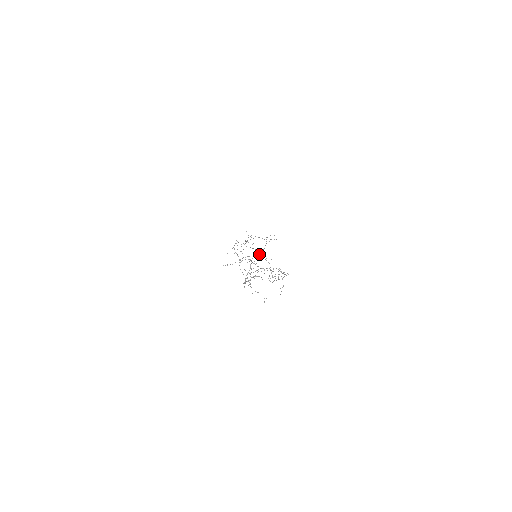
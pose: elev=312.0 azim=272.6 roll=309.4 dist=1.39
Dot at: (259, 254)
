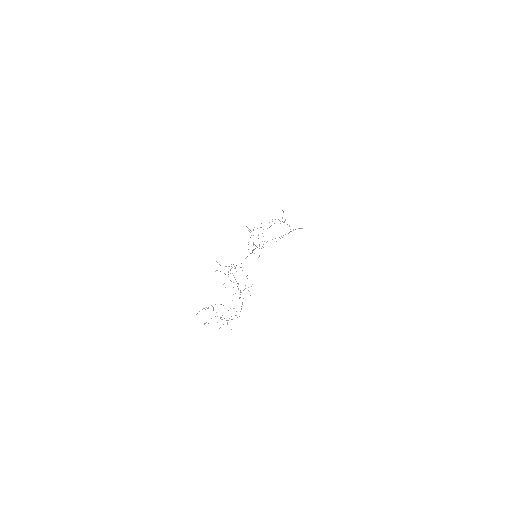
Dot at: occluded
